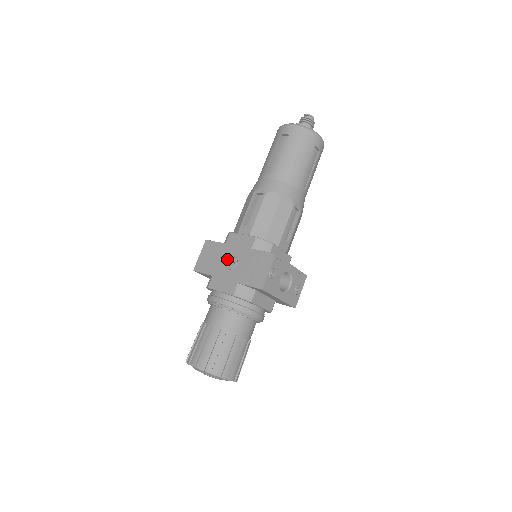
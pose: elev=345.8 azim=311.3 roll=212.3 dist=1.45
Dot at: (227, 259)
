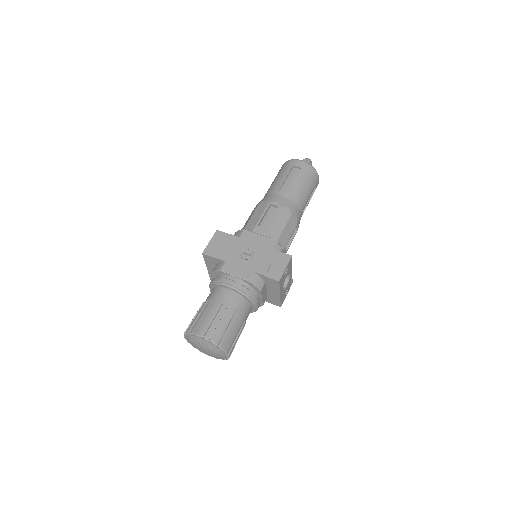
Dot at: (242, 250)
